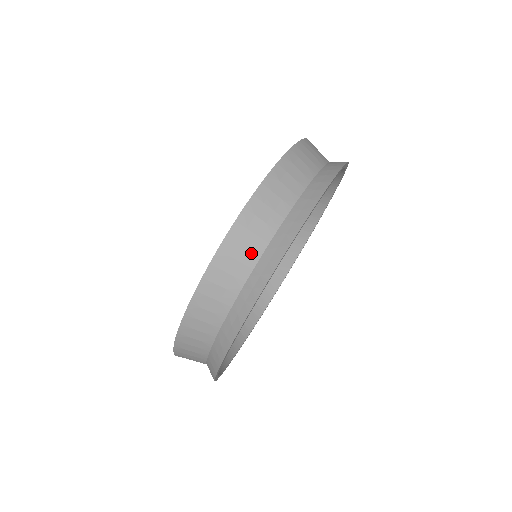
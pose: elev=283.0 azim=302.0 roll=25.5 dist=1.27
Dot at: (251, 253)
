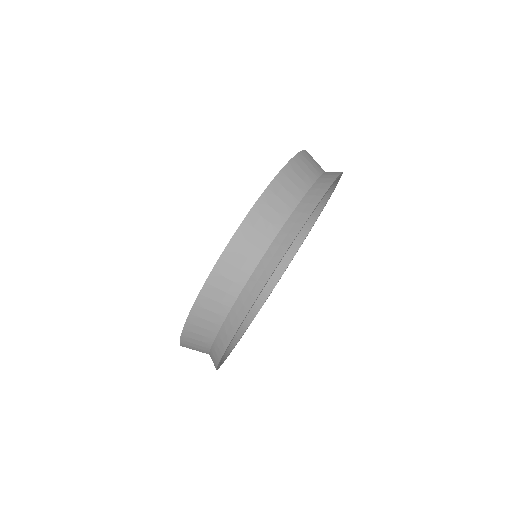
Dot at: (209, 331)
